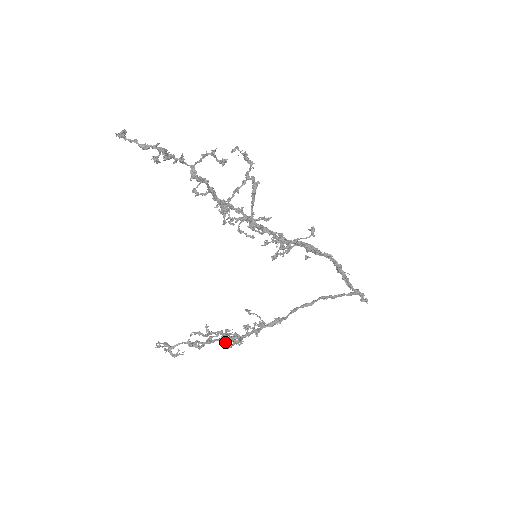
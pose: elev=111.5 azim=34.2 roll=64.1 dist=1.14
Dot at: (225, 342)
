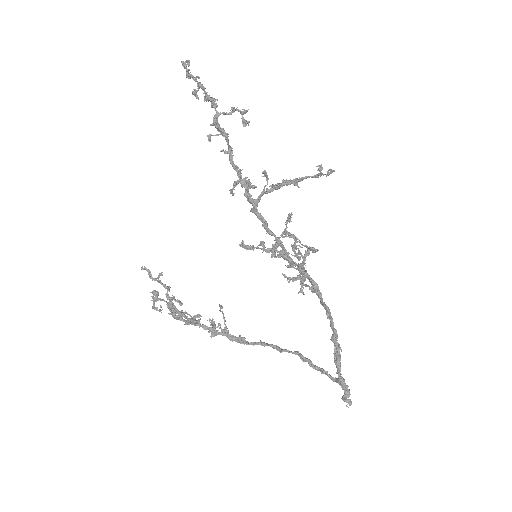
Dot at: (173, 308)
